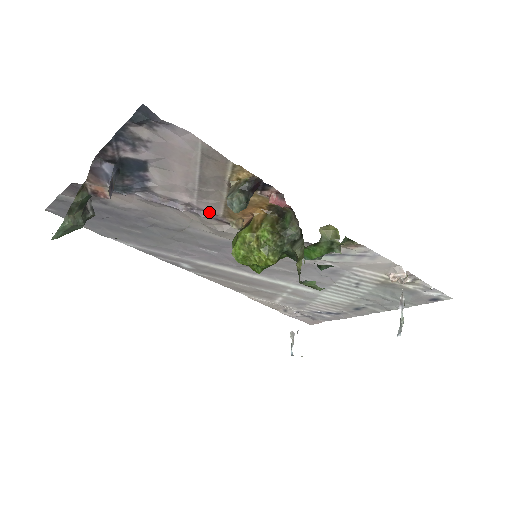
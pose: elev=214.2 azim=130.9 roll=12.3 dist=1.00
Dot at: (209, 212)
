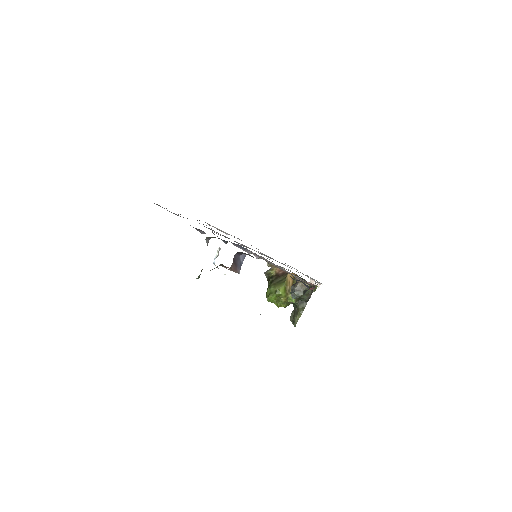
Dot at: (263, 259)
